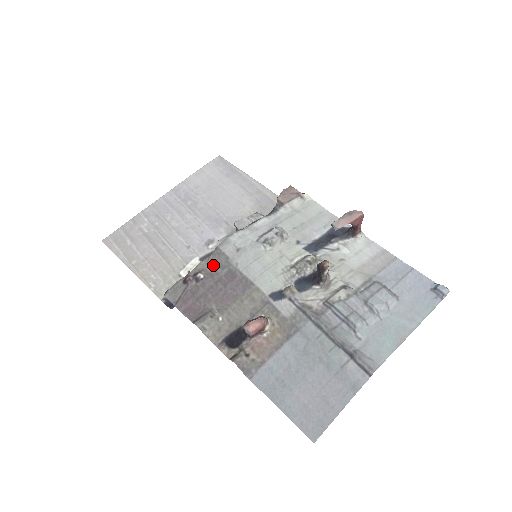
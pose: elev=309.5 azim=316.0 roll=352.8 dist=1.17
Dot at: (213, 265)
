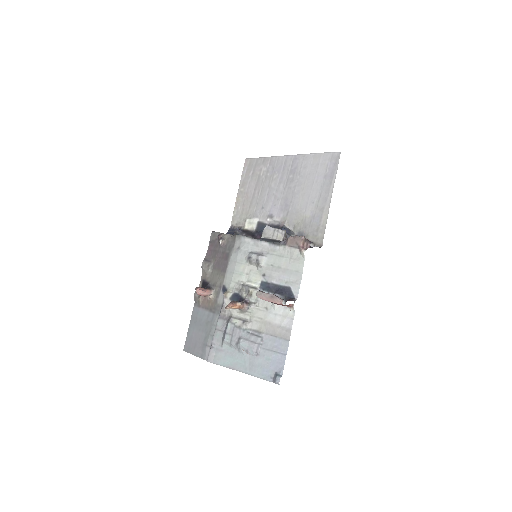
Dot at: (228, 242)
